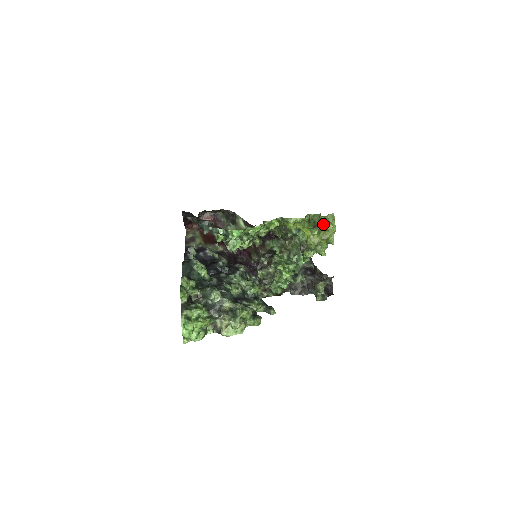
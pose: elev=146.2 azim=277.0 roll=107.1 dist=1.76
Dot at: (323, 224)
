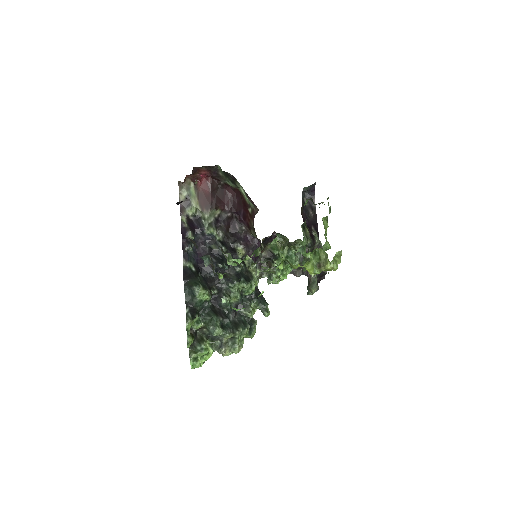
Dot at: (328, 268)
